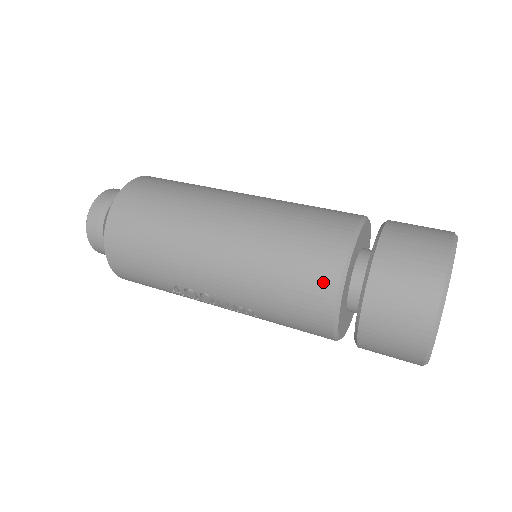
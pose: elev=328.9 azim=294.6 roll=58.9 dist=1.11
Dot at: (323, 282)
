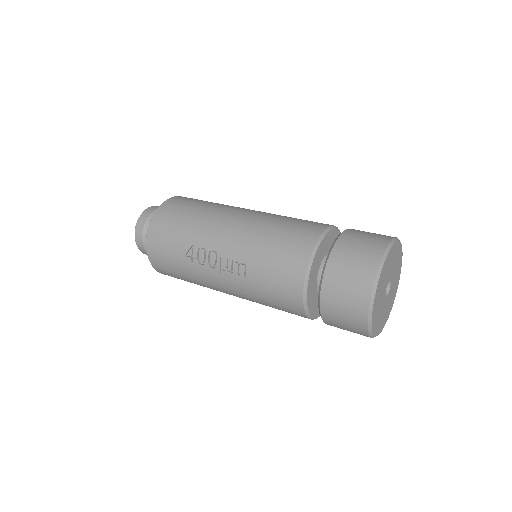
Dot at: (307, 236)
